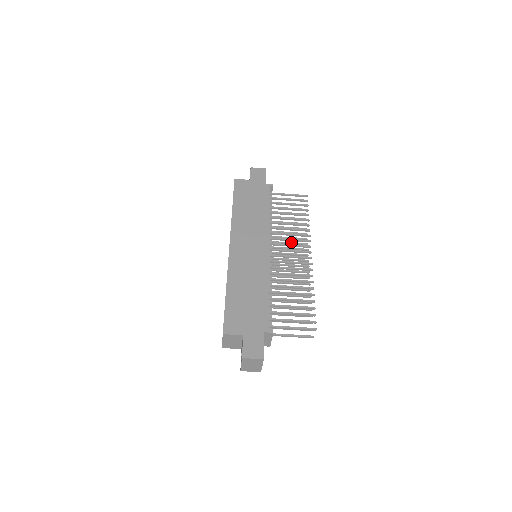
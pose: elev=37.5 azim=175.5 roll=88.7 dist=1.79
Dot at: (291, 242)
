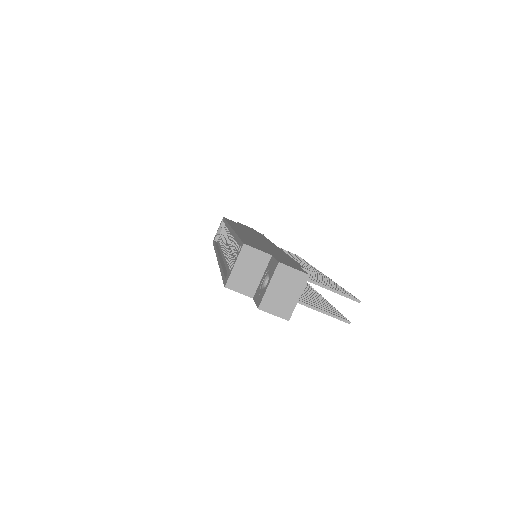
Dot at: occluded
